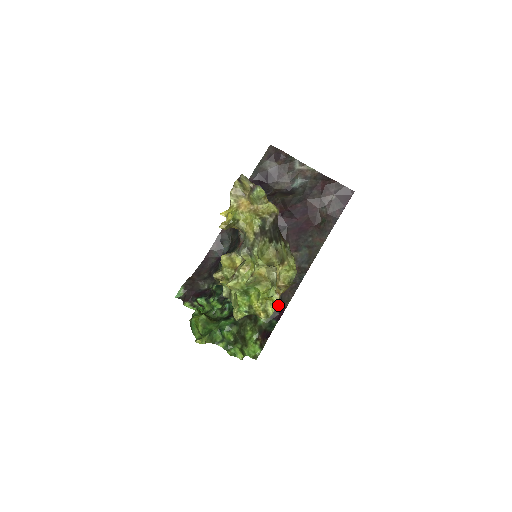
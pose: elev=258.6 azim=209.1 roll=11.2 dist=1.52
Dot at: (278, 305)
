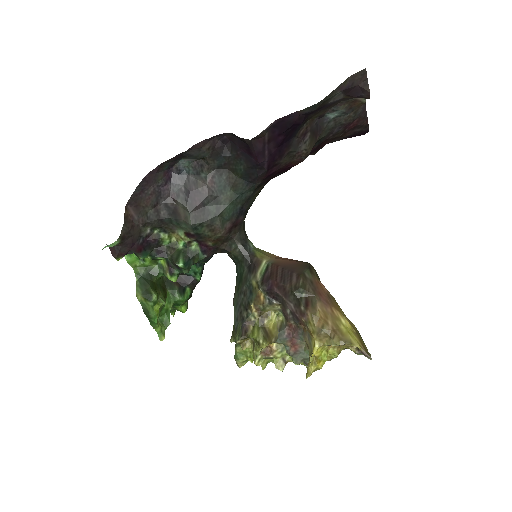
Dot at: occluded
